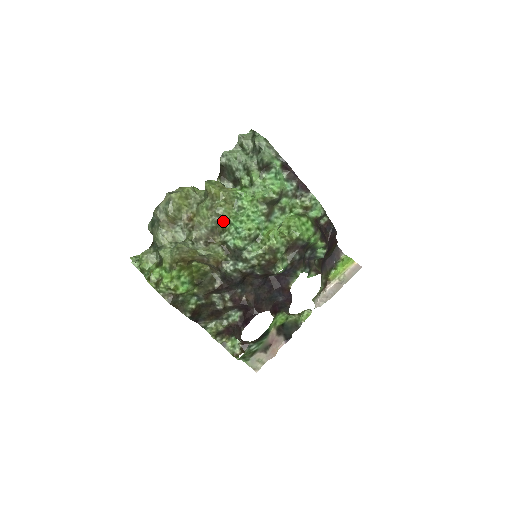
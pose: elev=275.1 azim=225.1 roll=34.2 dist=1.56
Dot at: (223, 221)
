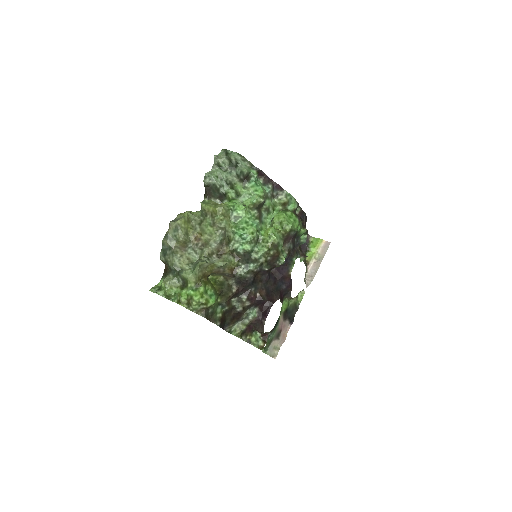
Dot at: (227, 233)
